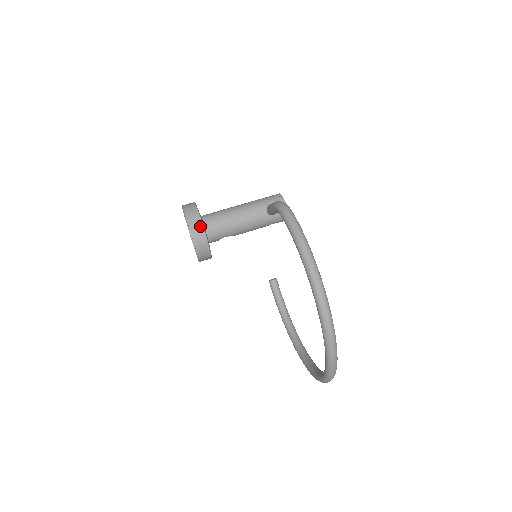
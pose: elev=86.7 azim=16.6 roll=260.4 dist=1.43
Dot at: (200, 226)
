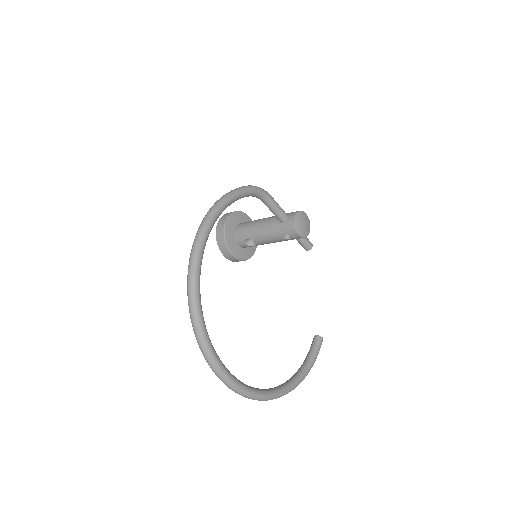
Dot at: (225, 218)
